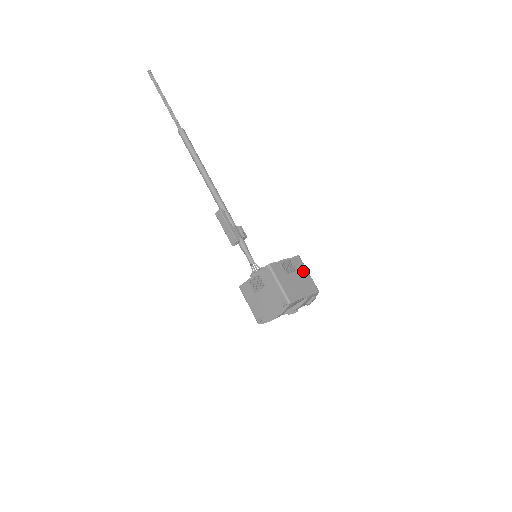
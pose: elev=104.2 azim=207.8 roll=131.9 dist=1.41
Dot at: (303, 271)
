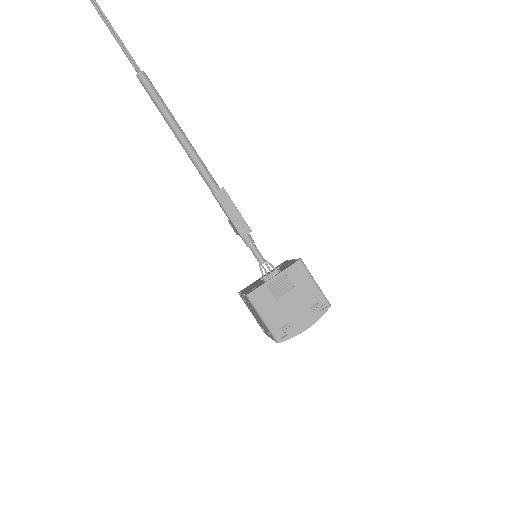
Dot at: occluded
